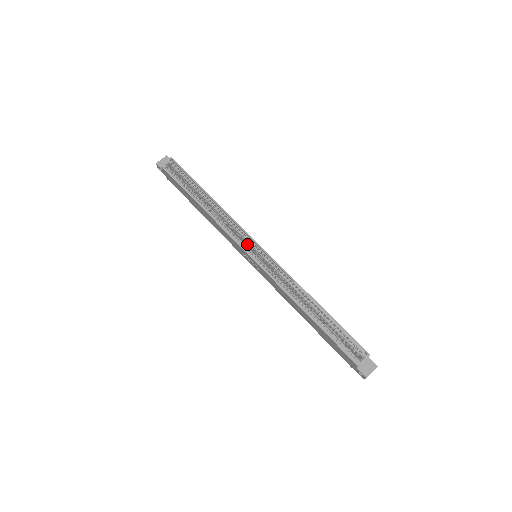
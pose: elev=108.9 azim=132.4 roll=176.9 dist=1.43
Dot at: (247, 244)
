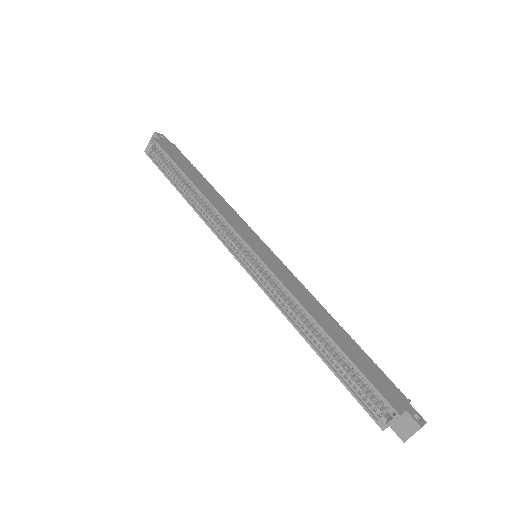
Dot at: (240, 243)
